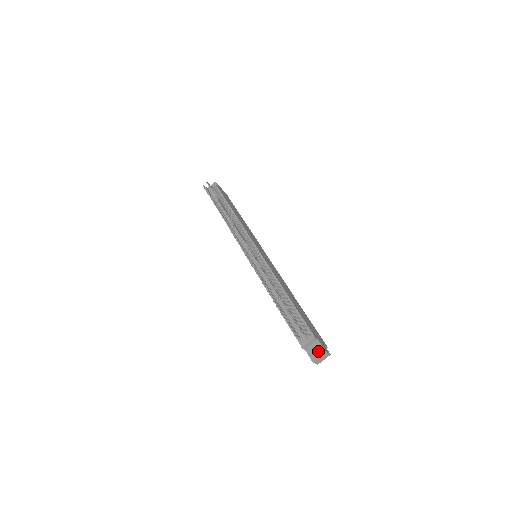
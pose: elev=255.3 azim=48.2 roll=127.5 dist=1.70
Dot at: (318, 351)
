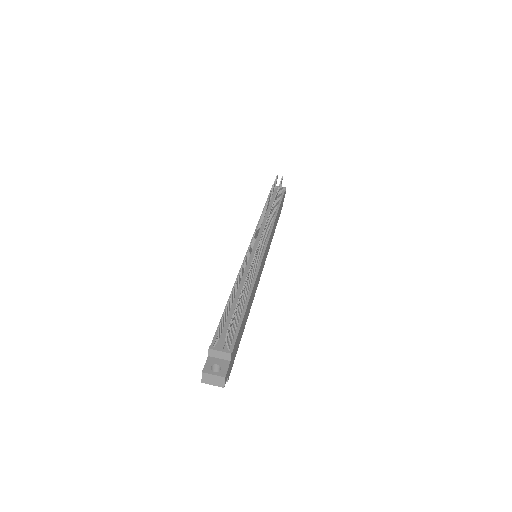
Dot at: occluded
